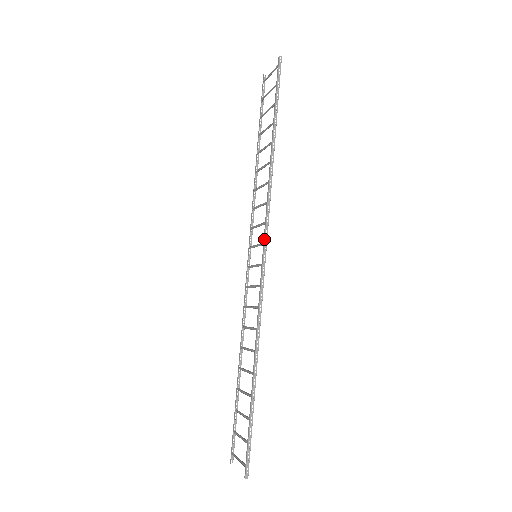
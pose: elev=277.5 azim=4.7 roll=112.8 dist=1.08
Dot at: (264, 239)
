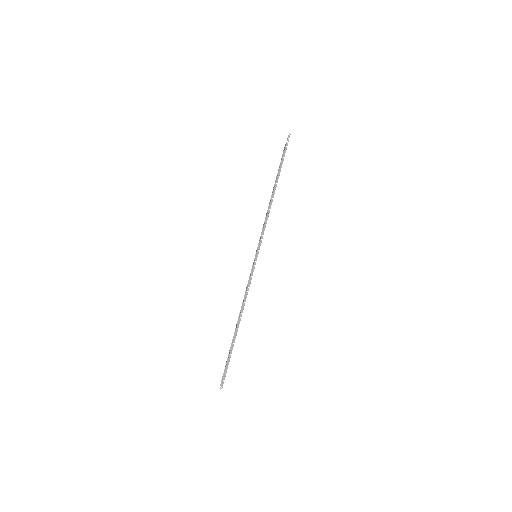
Dot at: (259, 244)
